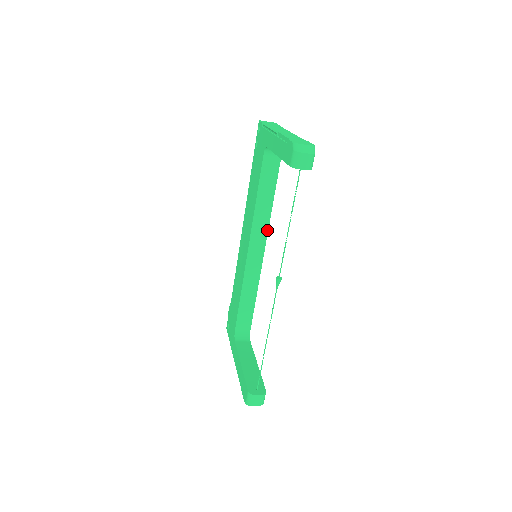
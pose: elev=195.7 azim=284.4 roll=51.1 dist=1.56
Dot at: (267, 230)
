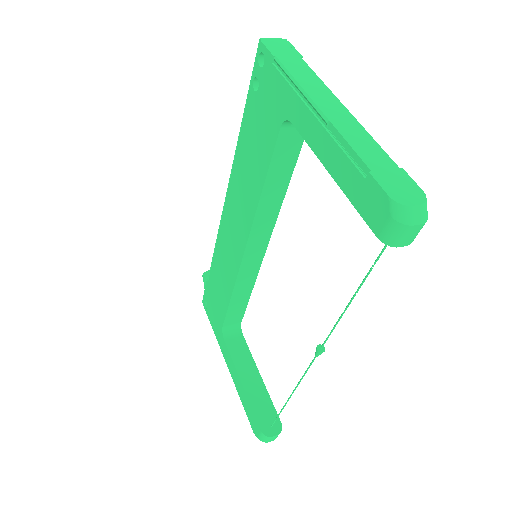
Dot at: (274, 223)
